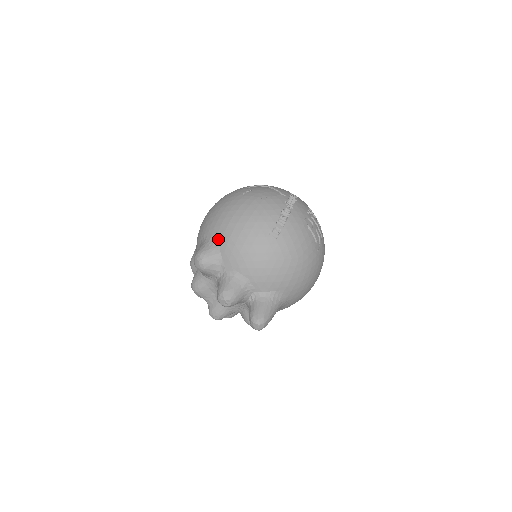
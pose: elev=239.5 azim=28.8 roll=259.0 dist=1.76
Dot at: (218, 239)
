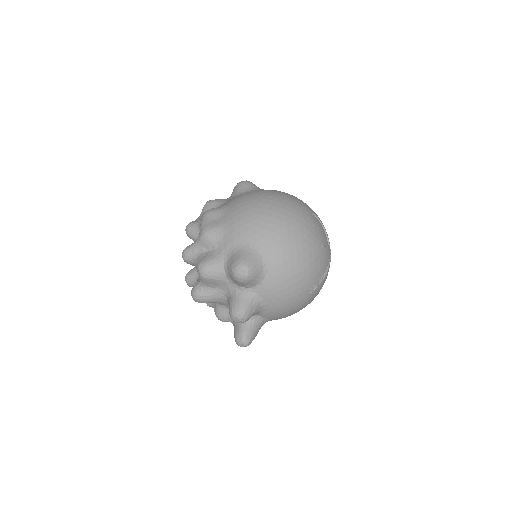
Dot at: (272, 264)
